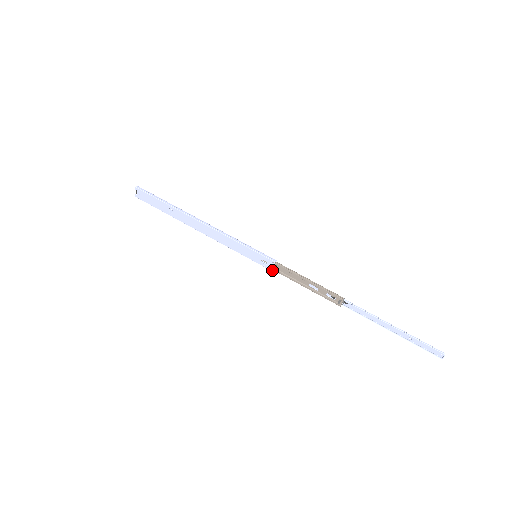
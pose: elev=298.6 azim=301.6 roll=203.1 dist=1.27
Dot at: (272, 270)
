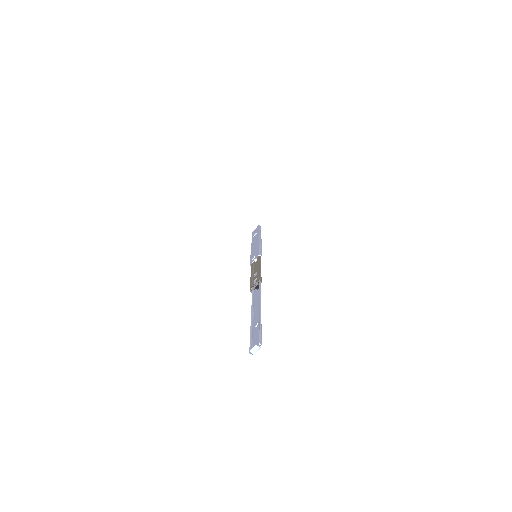
Dot at: (251, 264)
